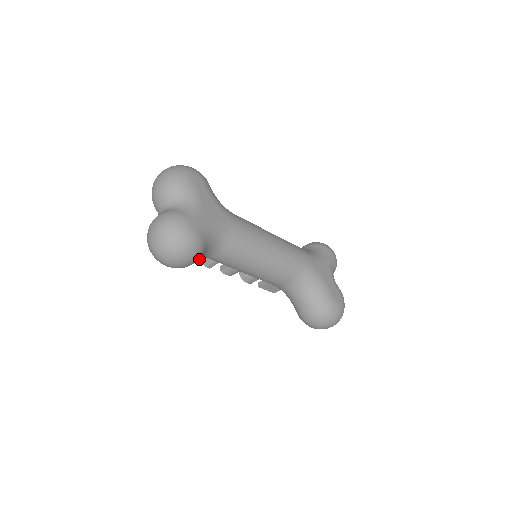
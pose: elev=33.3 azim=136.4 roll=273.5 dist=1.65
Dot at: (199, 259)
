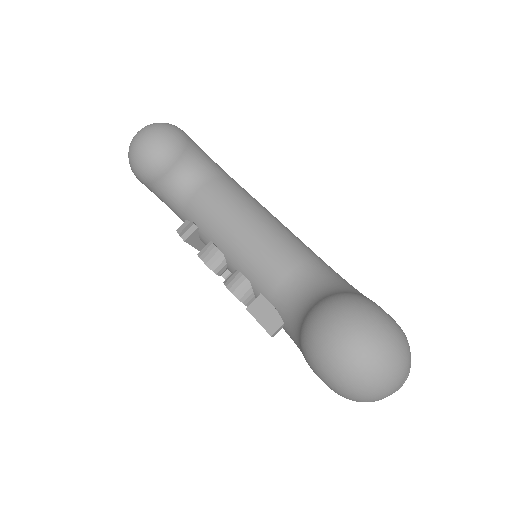
Dot at: (178, 230)
